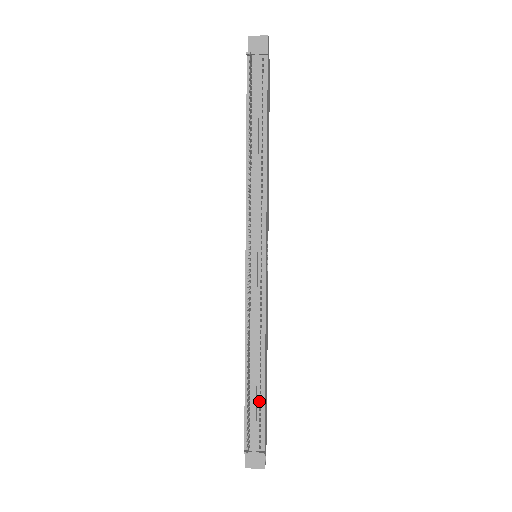
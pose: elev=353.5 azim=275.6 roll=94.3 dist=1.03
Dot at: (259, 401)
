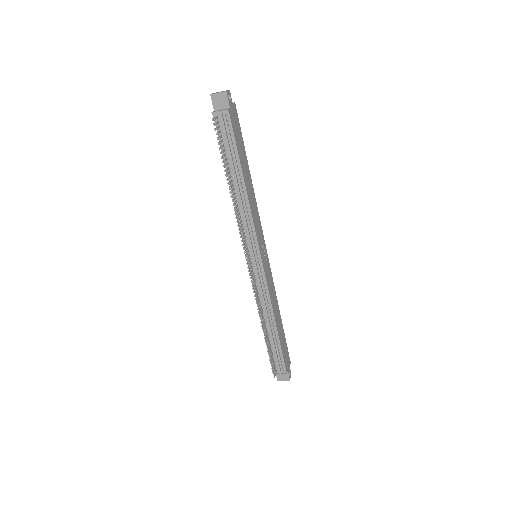
Dot at: (277, 346)
